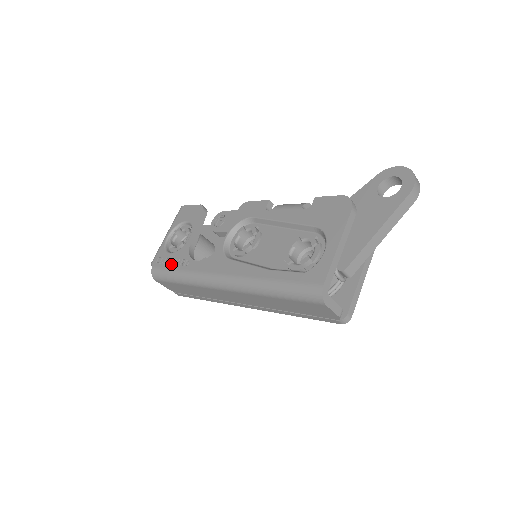
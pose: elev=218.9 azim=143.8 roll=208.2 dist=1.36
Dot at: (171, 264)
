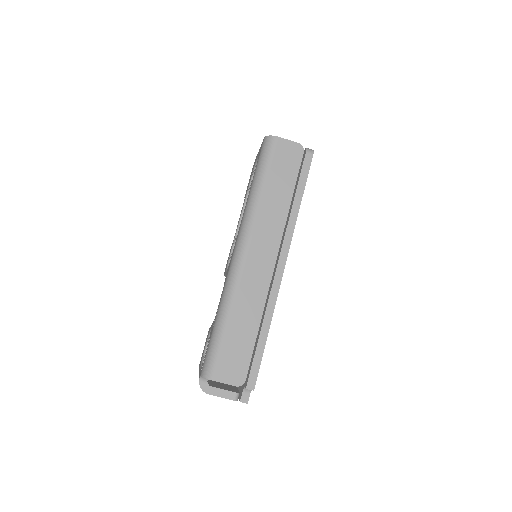
Dot at: occluded
